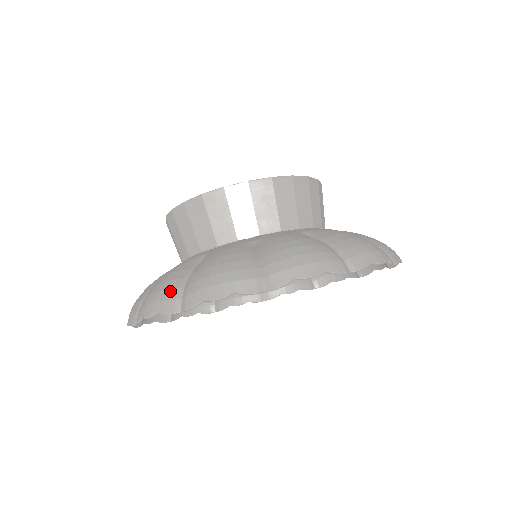
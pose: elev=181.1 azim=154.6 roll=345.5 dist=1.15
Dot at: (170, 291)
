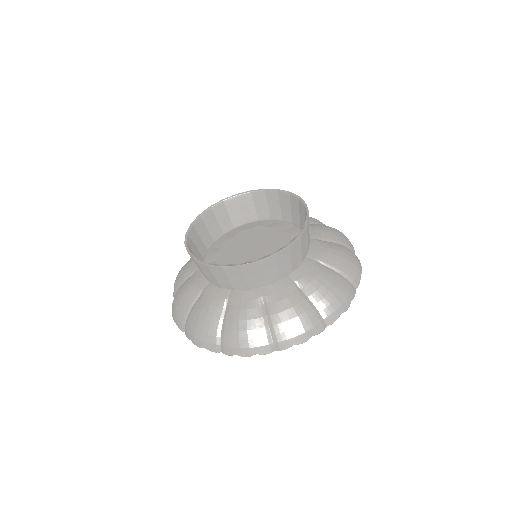
Dot at: (180, 316)
